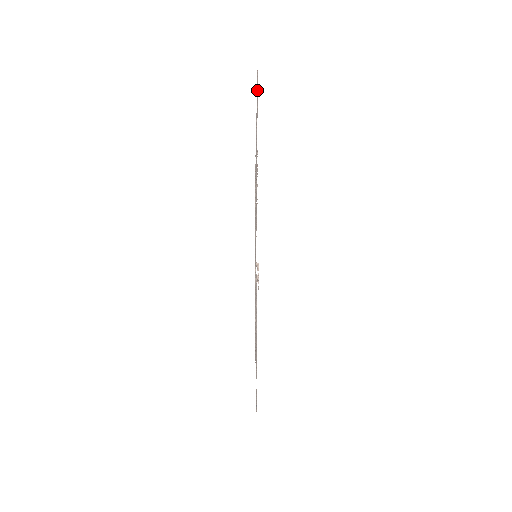
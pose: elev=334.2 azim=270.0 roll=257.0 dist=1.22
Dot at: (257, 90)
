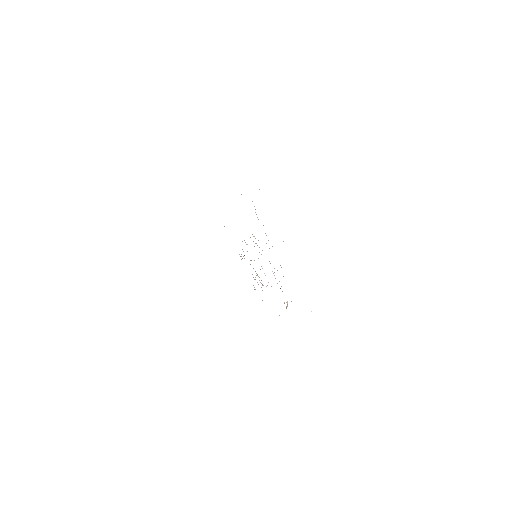
Dot at: occluded
